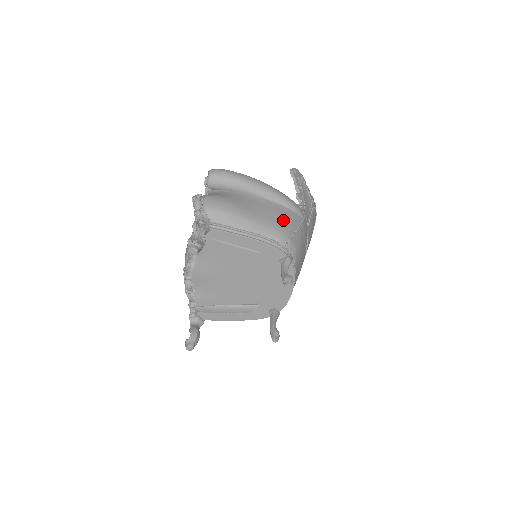
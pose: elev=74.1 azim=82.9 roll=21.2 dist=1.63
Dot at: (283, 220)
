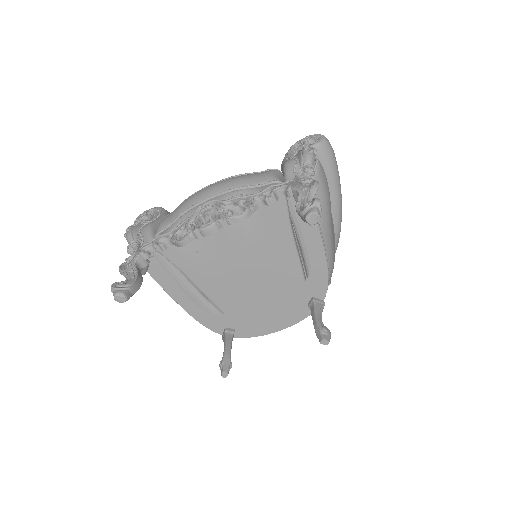
Dot at: occluded
